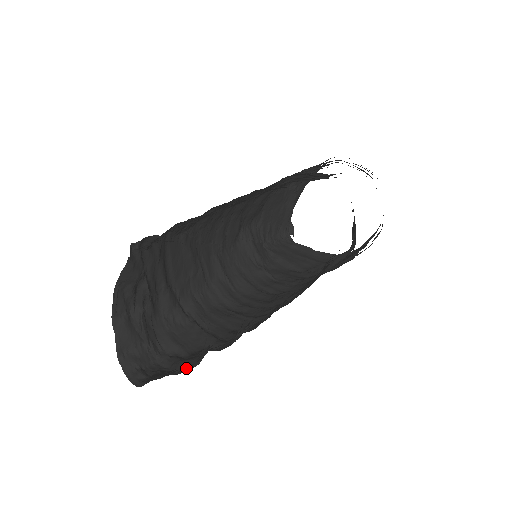
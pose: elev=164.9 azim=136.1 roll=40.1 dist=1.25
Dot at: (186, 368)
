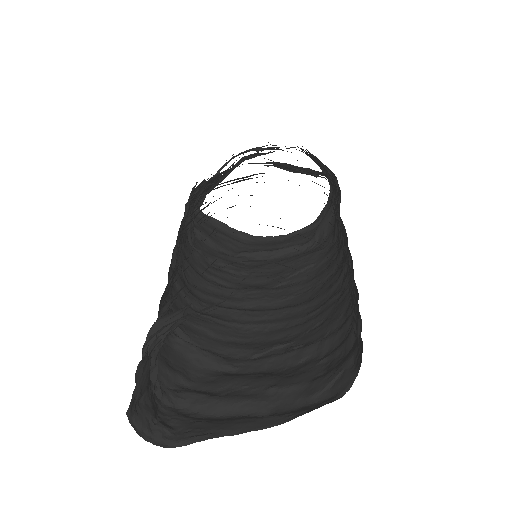
Dot at: (253, 412)
